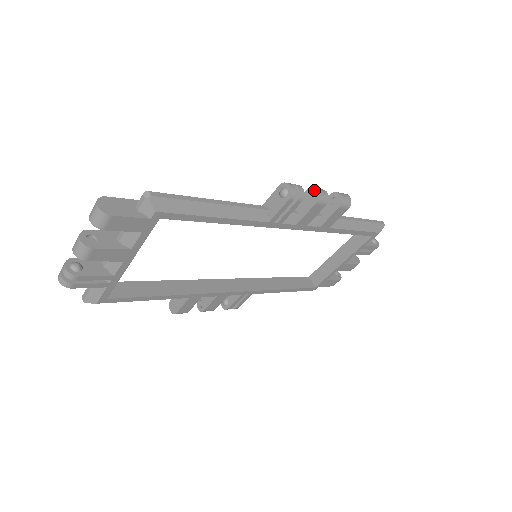
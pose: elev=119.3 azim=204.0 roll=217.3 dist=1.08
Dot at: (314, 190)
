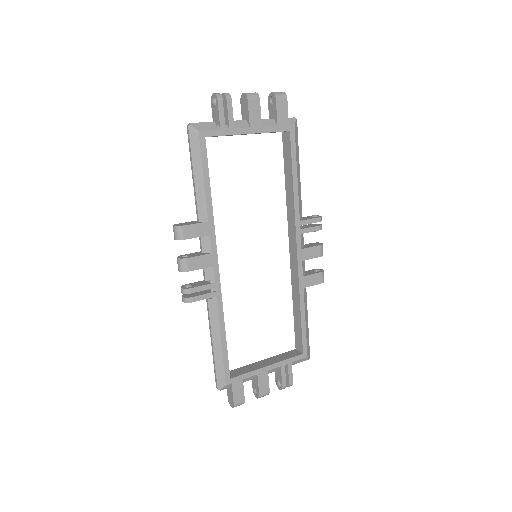
Dot at: (319, 243)
